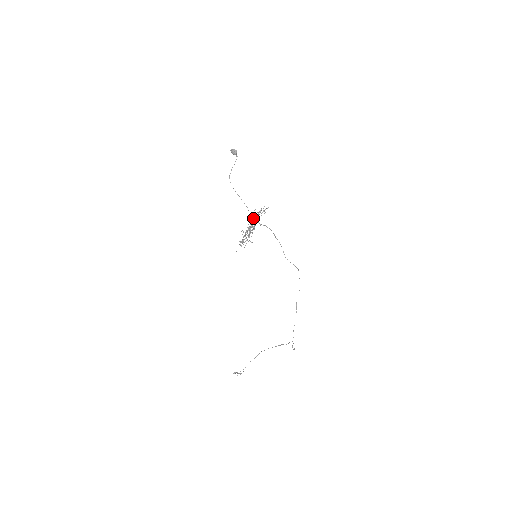
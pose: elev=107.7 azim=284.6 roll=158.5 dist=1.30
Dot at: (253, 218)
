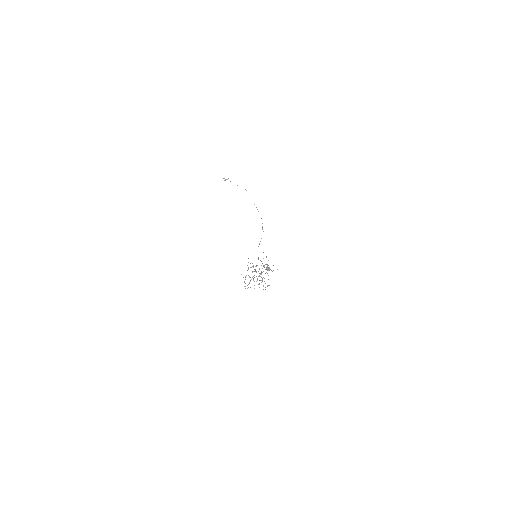
Dot at: (263, 265)
